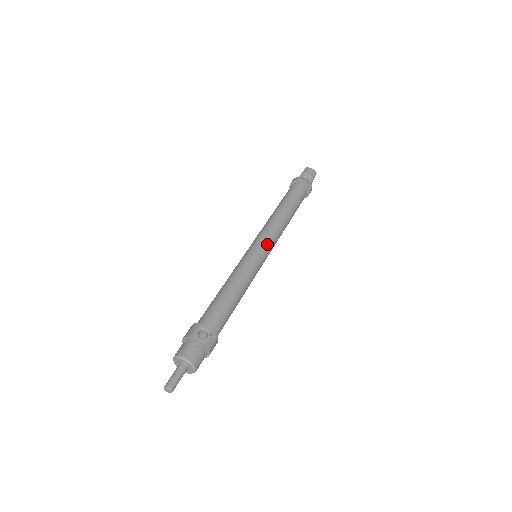
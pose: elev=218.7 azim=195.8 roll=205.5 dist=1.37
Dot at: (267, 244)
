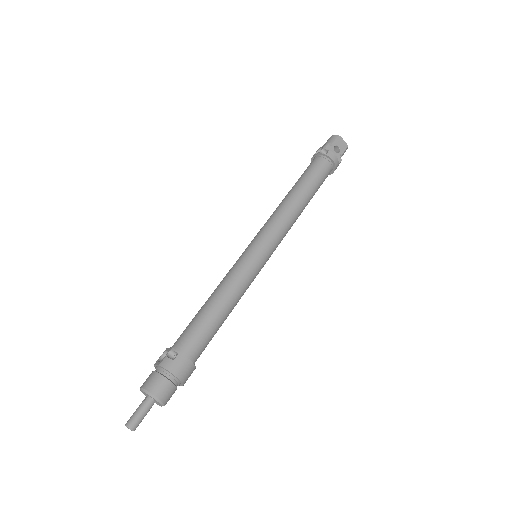
Dot at: (258, 237)
